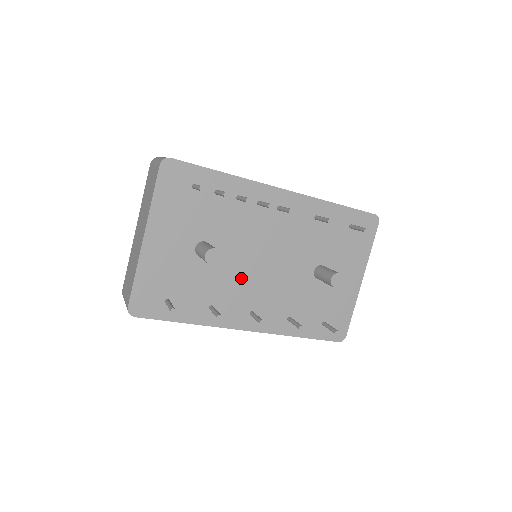
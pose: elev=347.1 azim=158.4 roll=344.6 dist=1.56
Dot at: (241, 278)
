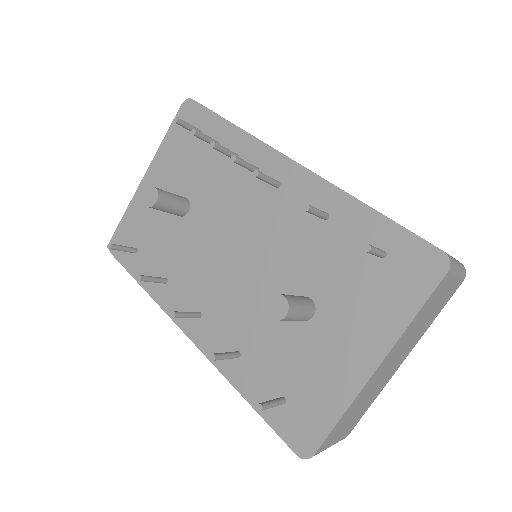
Dot at: (205, 261)
